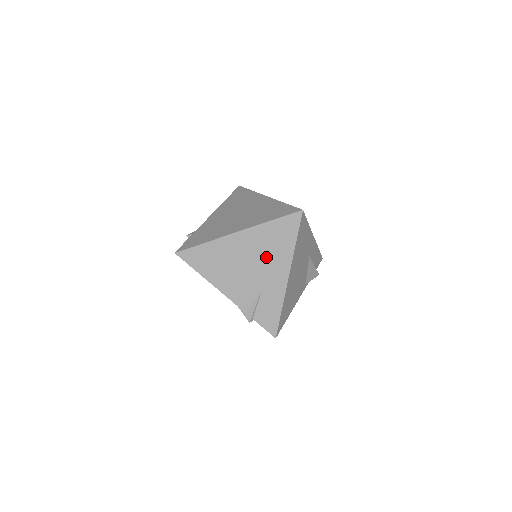
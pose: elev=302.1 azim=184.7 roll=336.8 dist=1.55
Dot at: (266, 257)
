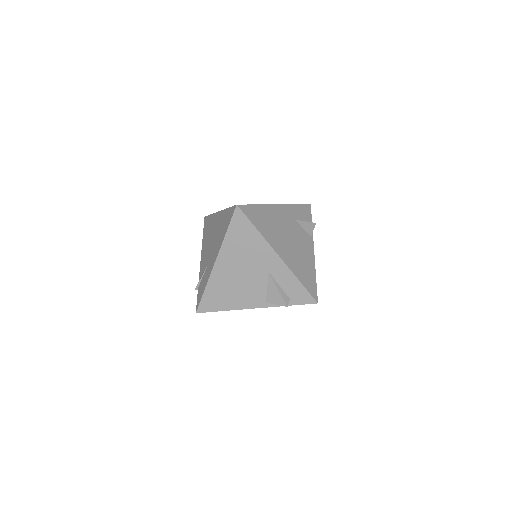
Dot at: (217, 239)
